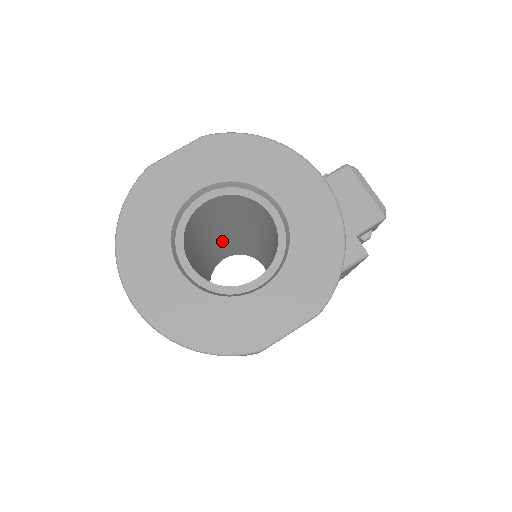
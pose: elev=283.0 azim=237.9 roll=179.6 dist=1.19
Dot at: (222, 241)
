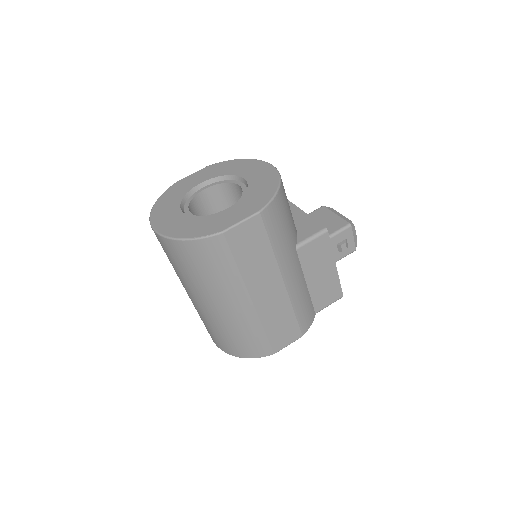
Dot at: occluded
